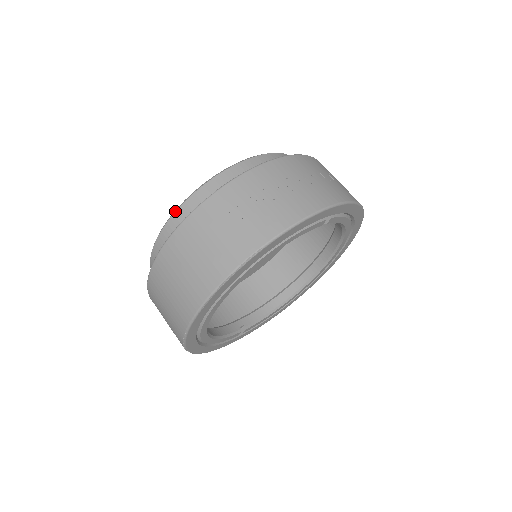
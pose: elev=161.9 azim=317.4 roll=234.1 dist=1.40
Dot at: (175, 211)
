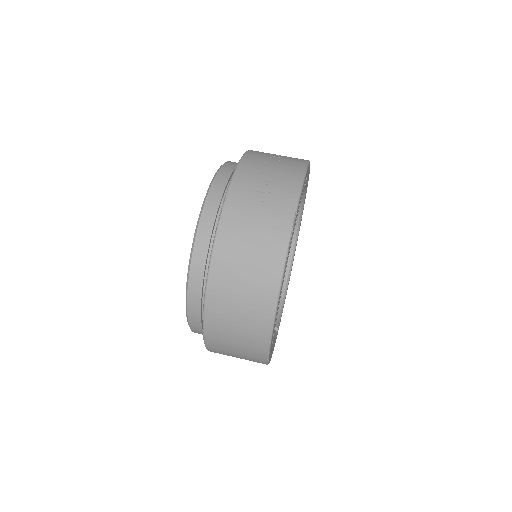
Dot at: (194, 239)
